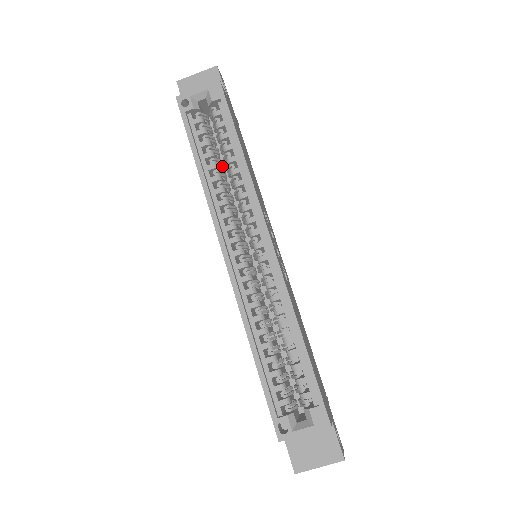
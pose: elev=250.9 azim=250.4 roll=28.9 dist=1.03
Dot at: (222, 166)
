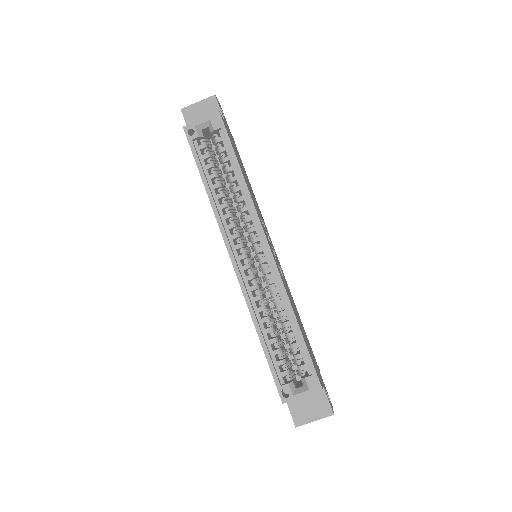
Dot at: (225, 183)
